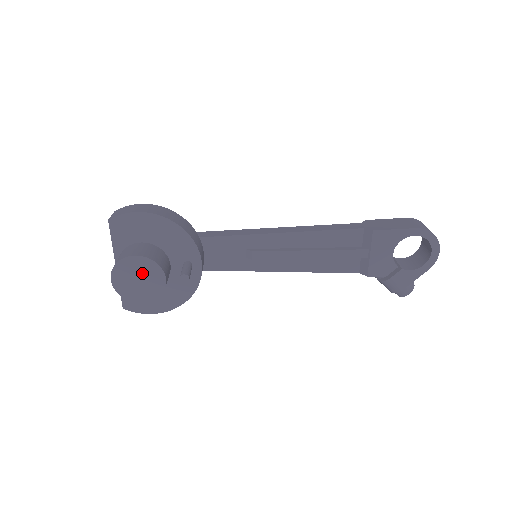
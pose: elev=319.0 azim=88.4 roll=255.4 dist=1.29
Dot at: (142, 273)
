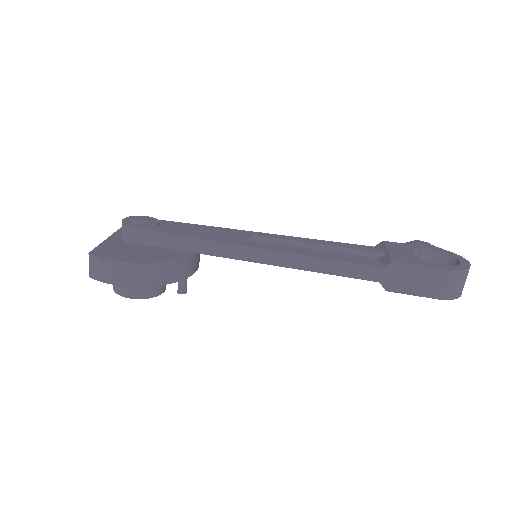
Dot at: occluded
